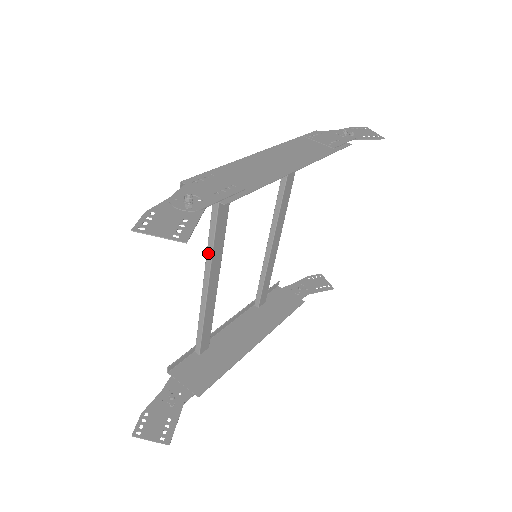
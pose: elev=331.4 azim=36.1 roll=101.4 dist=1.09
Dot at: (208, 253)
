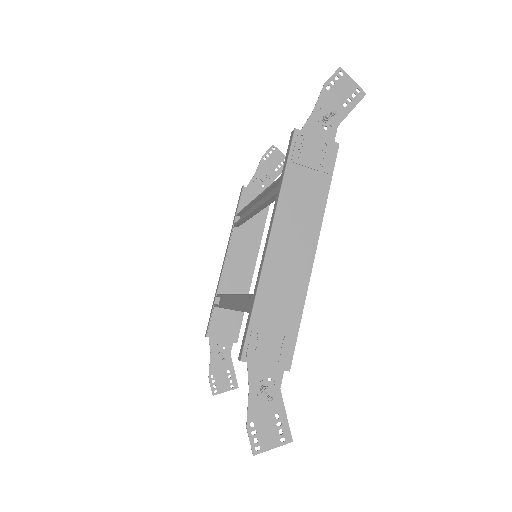
Dot at: occluded
